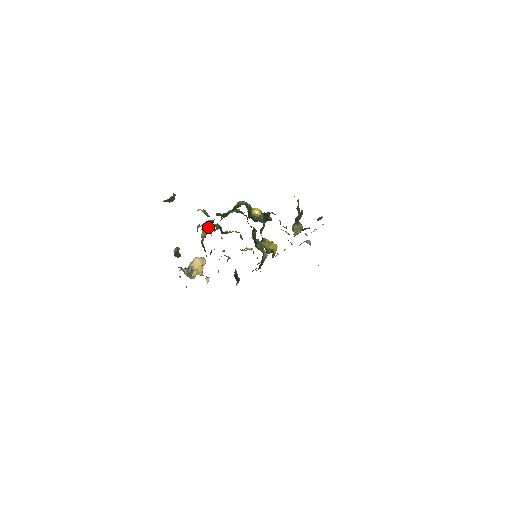
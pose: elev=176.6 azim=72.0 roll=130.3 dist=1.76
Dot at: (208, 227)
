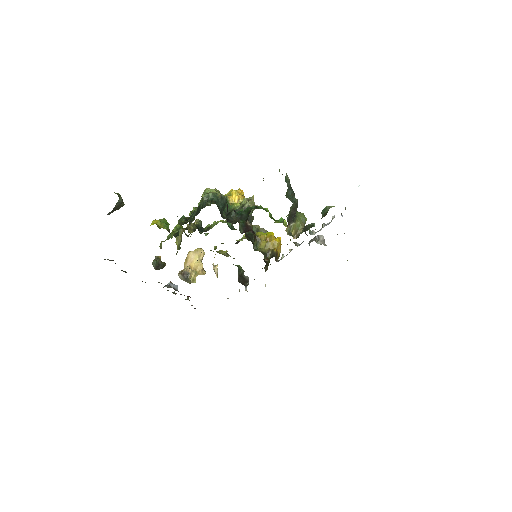
Dot at: occluded
